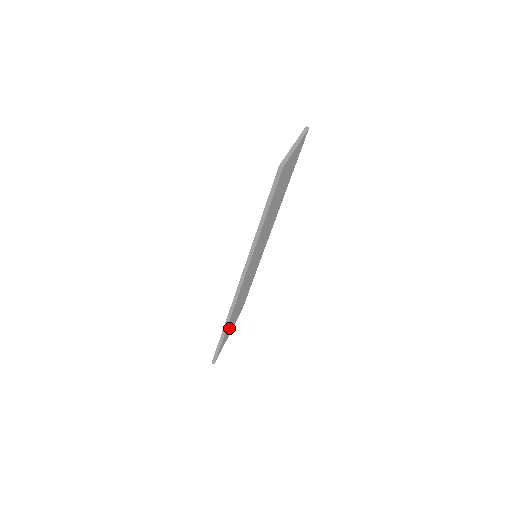
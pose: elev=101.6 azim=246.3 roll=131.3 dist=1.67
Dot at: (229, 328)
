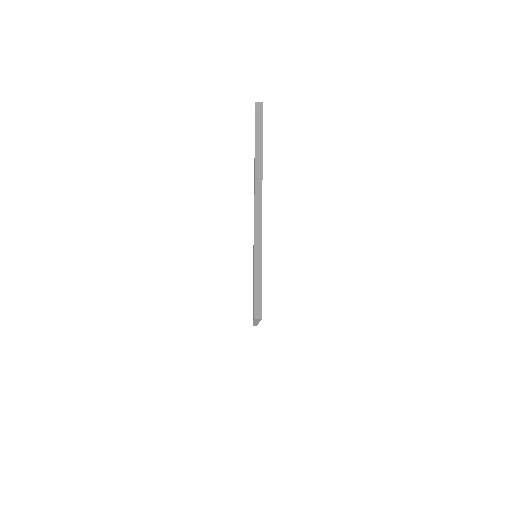
Dot at: occluded
